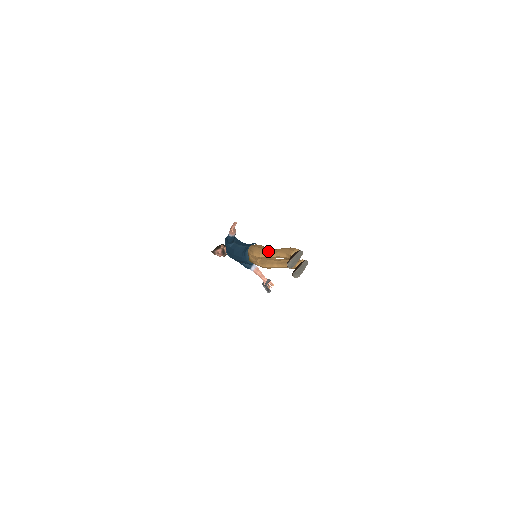
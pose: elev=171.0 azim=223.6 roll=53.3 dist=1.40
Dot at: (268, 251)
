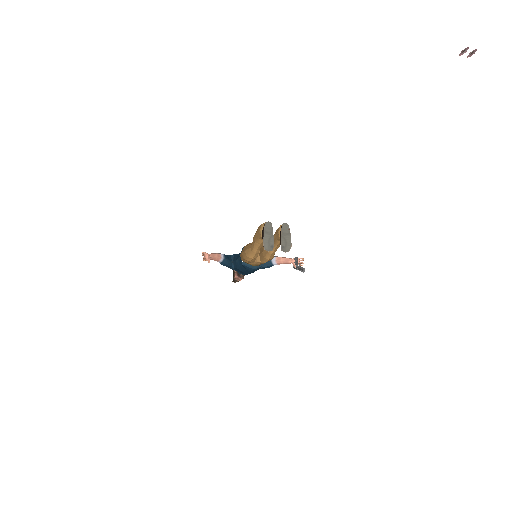
Dot at: (250, 248)
